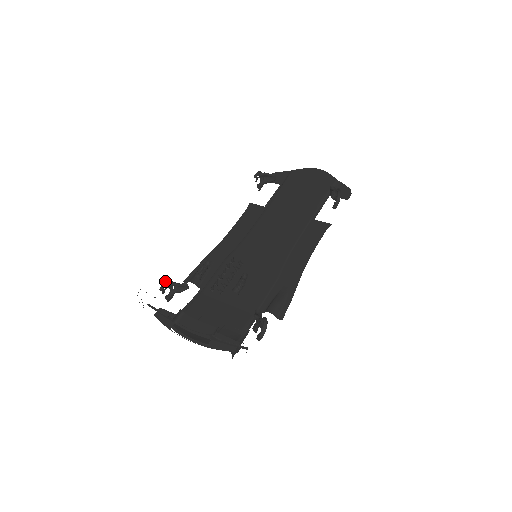
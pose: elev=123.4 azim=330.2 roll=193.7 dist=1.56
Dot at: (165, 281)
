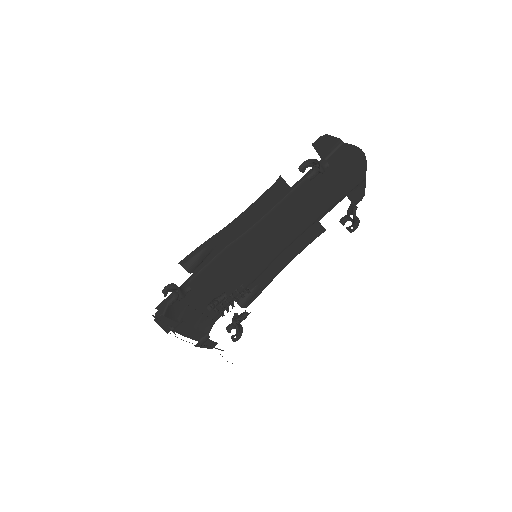
Dot at: (176, 300)
